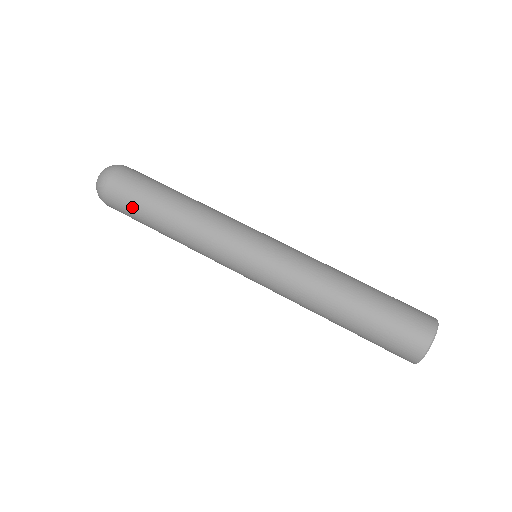
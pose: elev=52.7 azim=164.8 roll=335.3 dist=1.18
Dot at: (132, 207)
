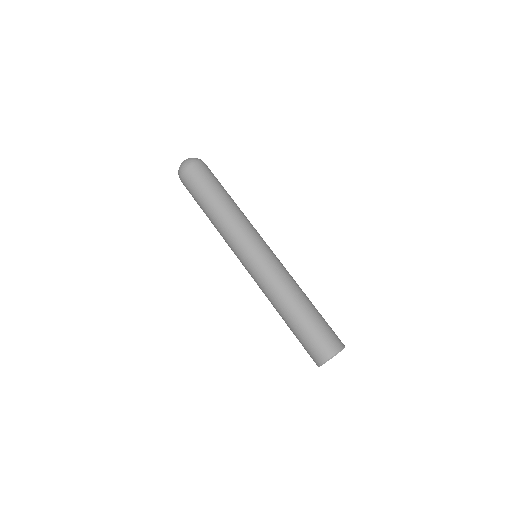
Dot at: (205, 182)
